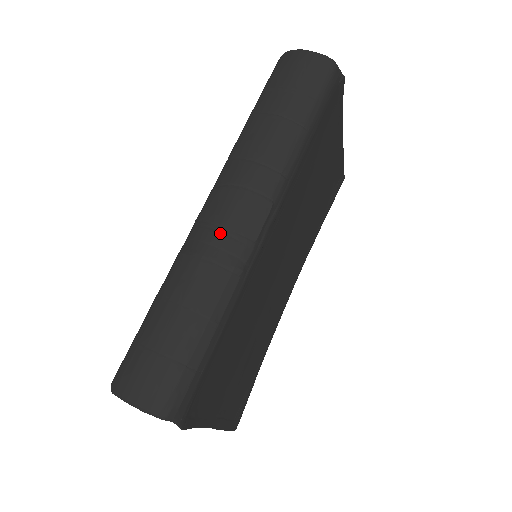
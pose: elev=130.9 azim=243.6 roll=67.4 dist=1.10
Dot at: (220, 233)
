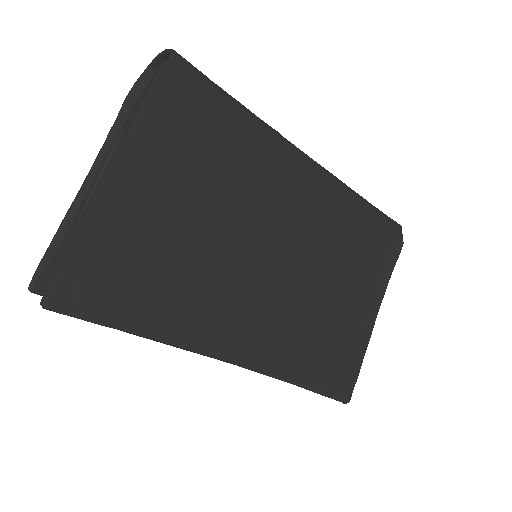
Dot at: occluded
